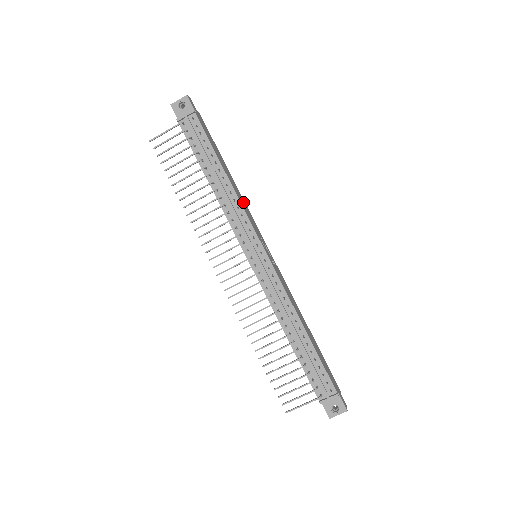
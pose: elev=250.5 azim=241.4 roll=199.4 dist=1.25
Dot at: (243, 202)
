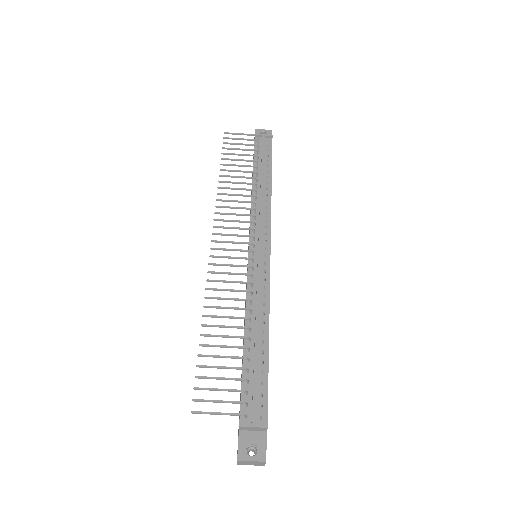
Dot at: occluded
